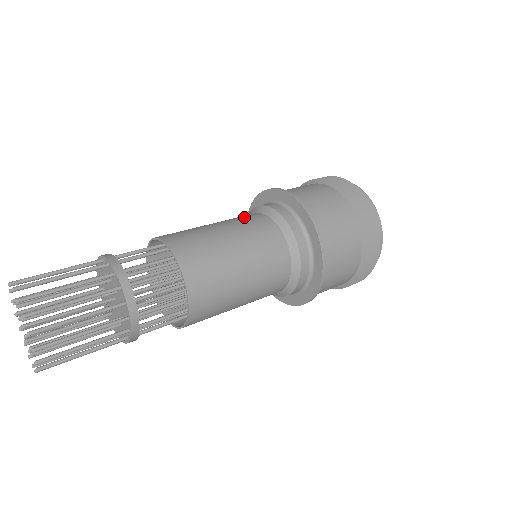
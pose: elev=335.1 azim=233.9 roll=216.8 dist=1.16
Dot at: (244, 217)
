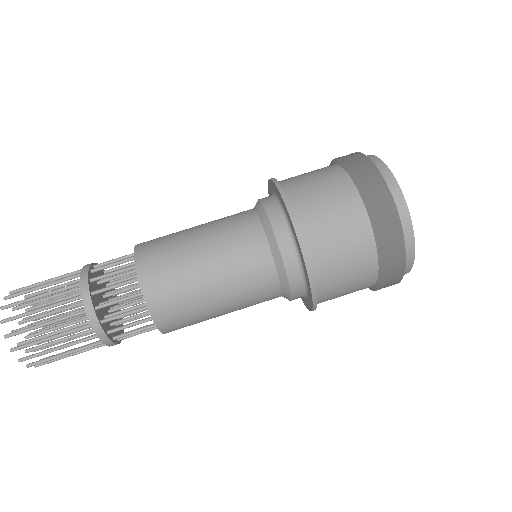
Dot at: (234, 221)
